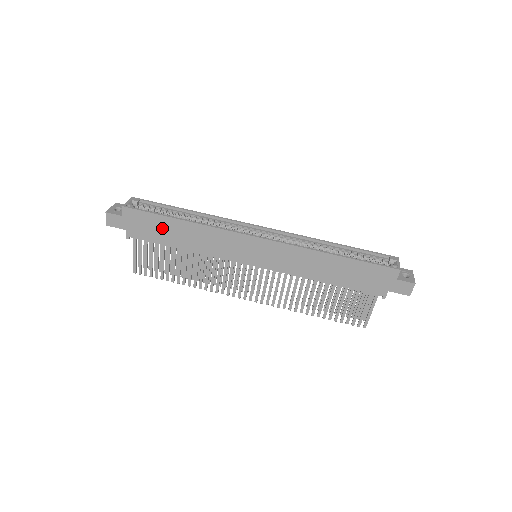
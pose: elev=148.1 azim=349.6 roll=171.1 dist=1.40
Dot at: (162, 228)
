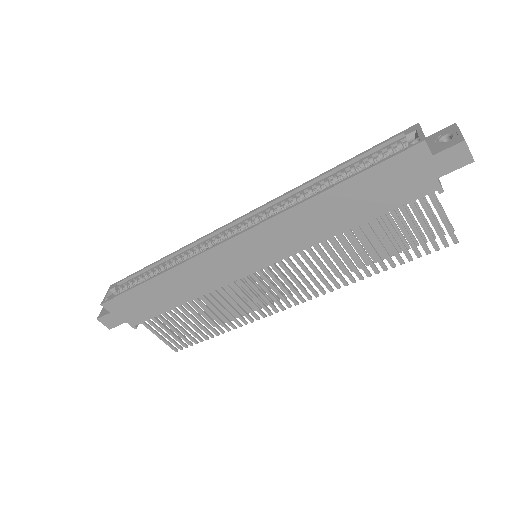
Dot at: (147, 298)
